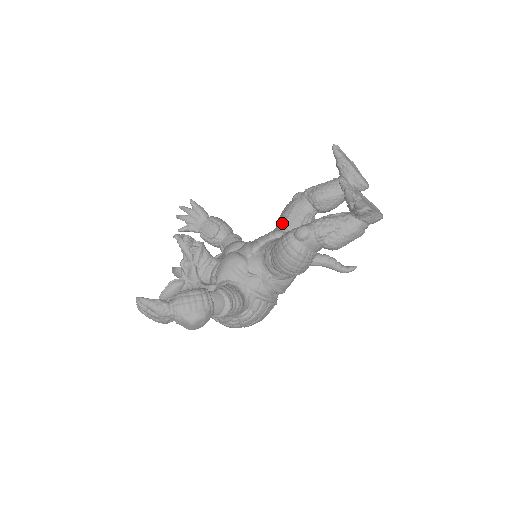
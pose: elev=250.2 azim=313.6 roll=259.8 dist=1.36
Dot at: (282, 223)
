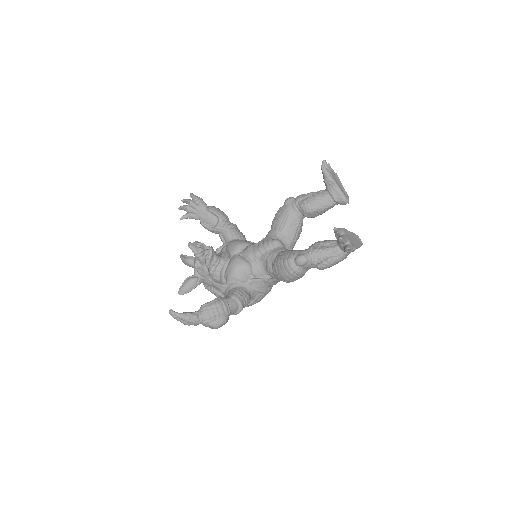
Dot at: (277, 229)
